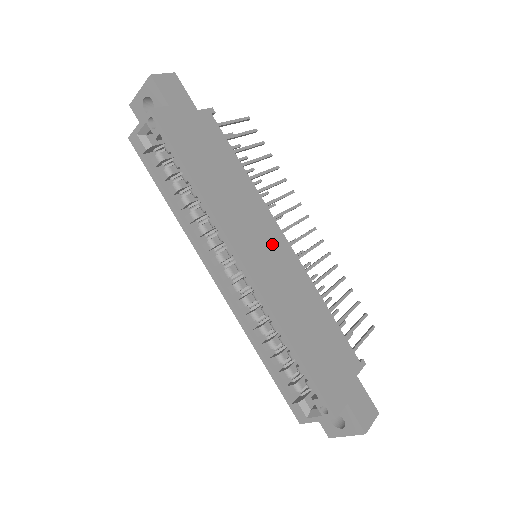
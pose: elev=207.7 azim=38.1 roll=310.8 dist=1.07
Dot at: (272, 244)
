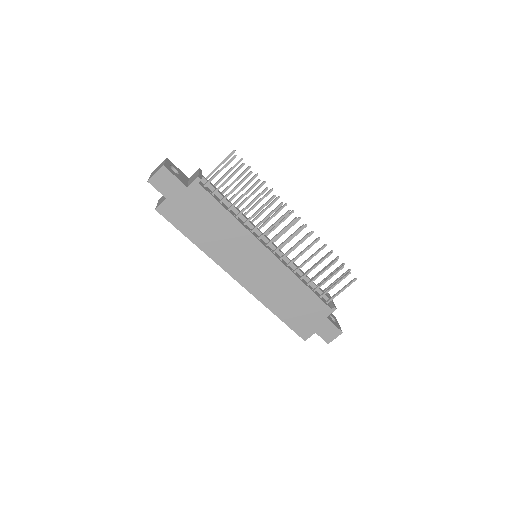
Dot at: (258, 260)
